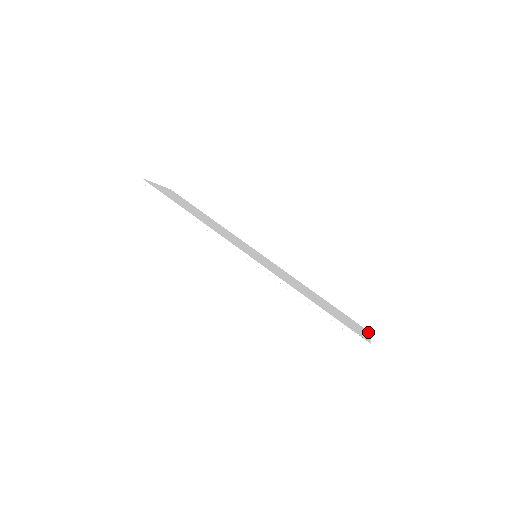
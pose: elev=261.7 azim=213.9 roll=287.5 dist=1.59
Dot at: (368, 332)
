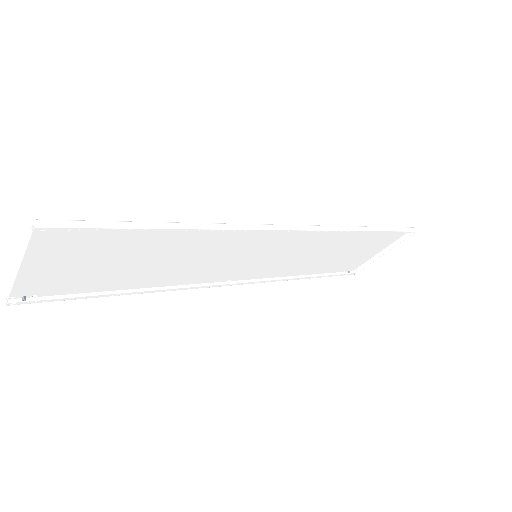
Dot at: (359, 265)
